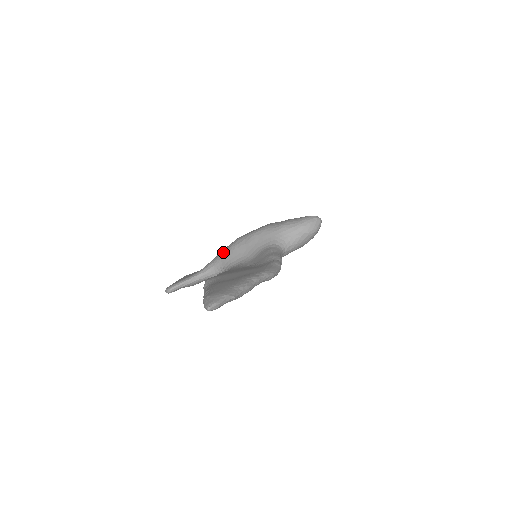
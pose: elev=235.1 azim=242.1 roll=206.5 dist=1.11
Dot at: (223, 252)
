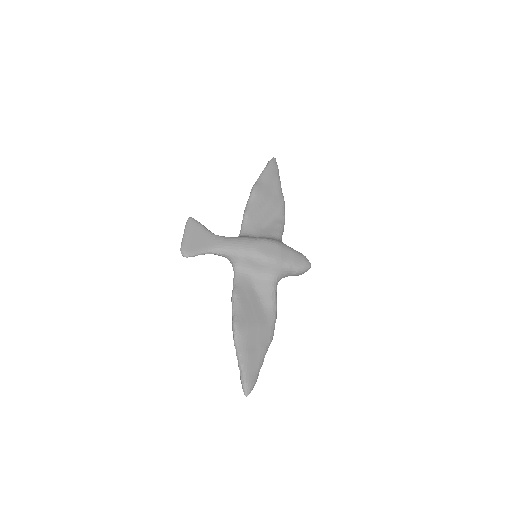
Dot at: (239, 252)
